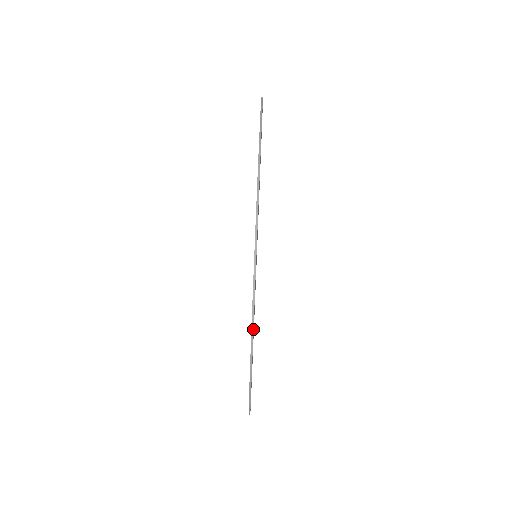
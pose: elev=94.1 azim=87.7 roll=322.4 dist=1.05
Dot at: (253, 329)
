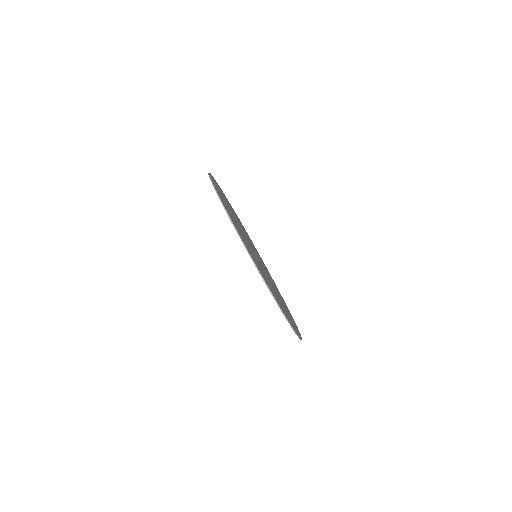
Dot at: occluded
